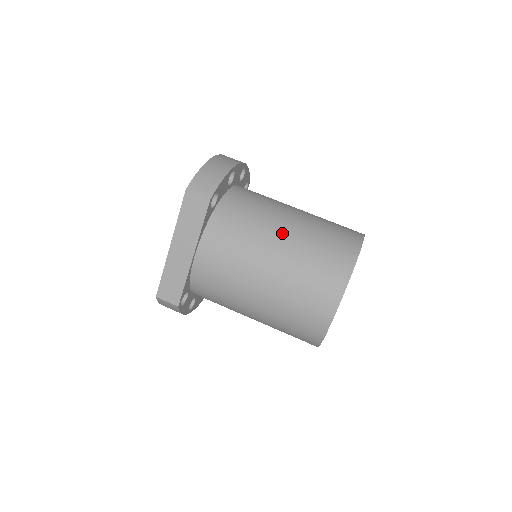
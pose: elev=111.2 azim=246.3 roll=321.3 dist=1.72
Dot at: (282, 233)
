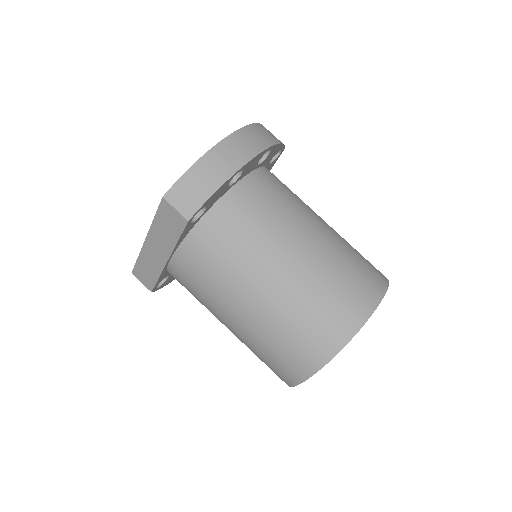
Dot at: (272, 277)
